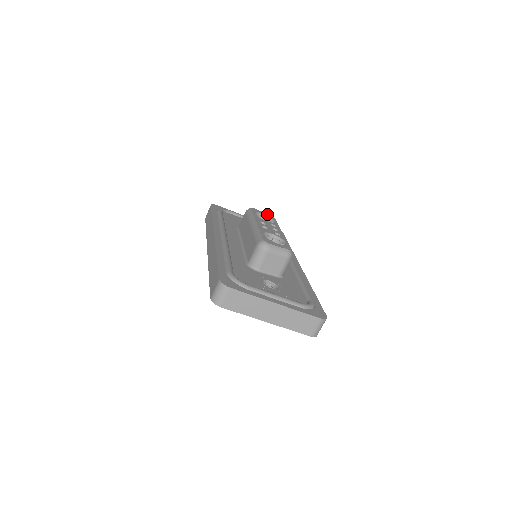
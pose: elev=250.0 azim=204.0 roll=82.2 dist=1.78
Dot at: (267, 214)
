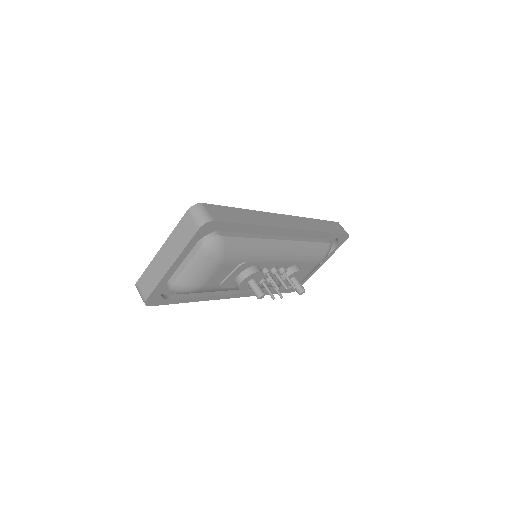
Dot at: occluded
